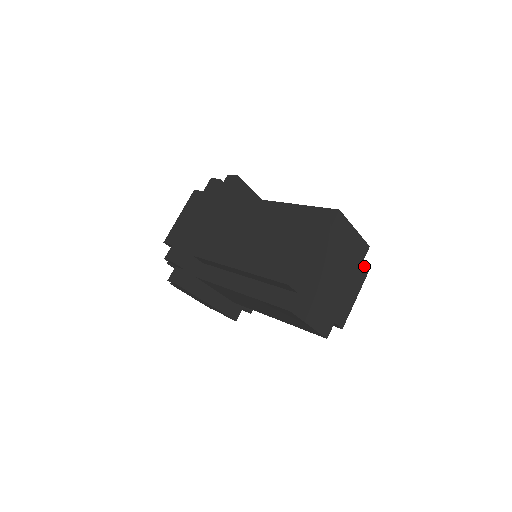
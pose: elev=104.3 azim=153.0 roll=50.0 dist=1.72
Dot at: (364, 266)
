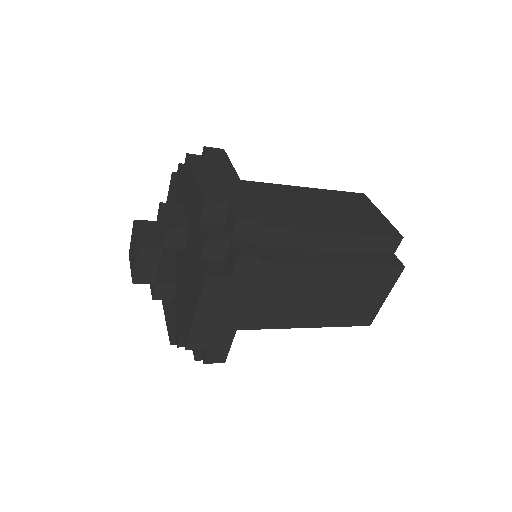
Dot at: occluded
